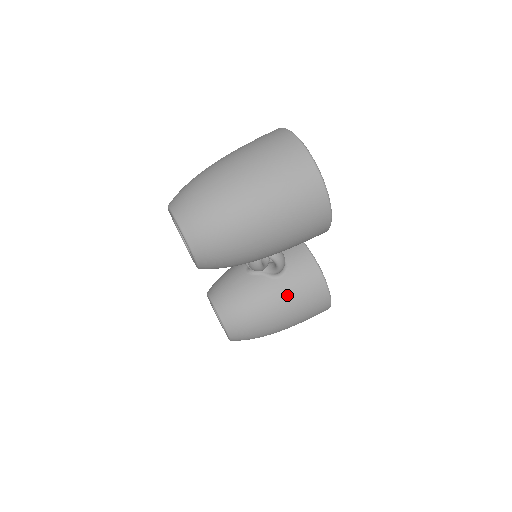
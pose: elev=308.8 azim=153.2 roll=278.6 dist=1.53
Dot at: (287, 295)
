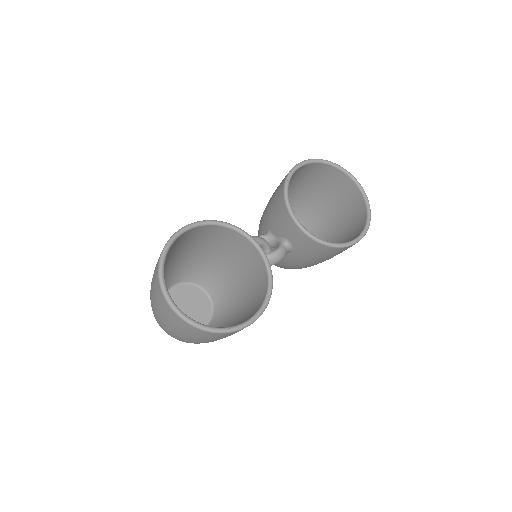
Dot at: (307, 260)
